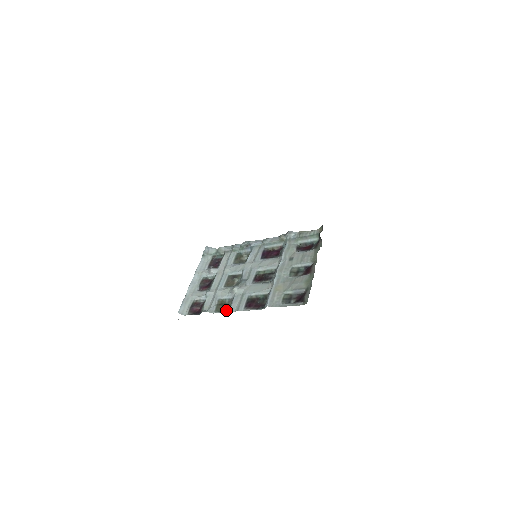
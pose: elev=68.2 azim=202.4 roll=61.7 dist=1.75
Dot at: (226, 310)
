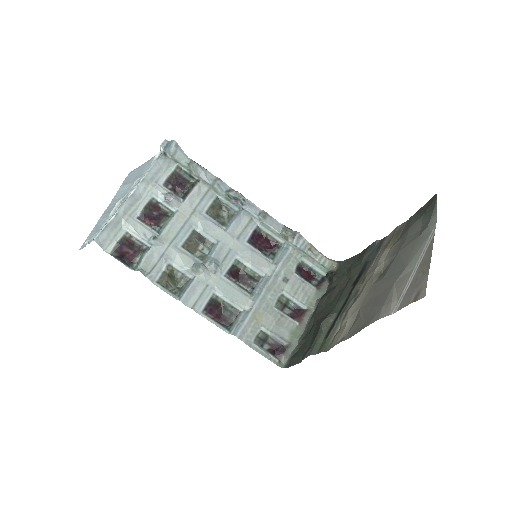
Dot at: (174, 290)
